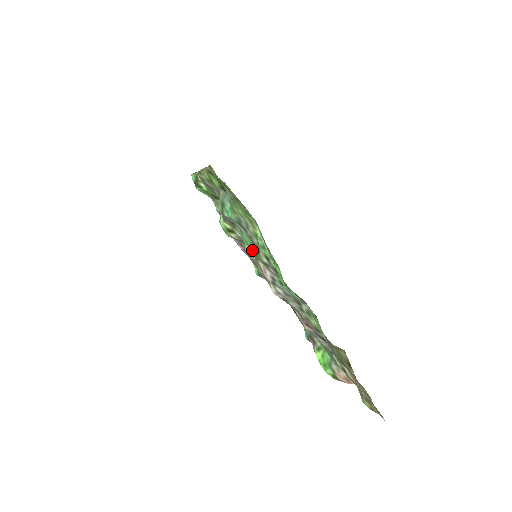
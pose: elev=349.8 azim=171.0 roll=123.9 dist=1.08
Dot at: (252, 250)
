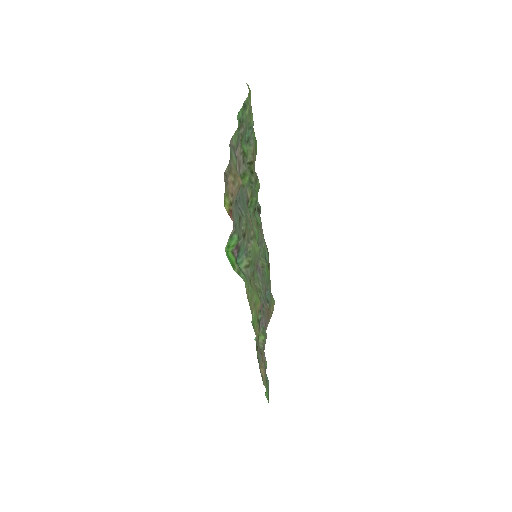
Dot at: (242, 143)
